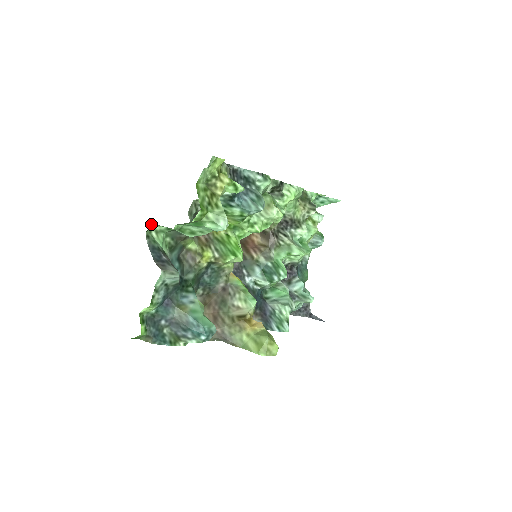
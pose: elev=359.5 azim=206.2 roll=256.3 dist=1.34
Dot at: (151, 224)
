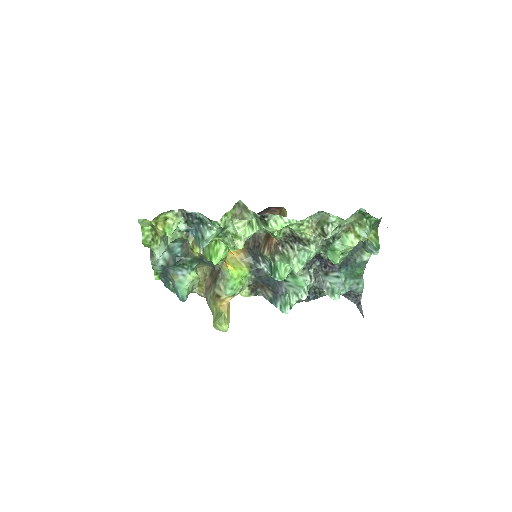
Dot at: occluded
